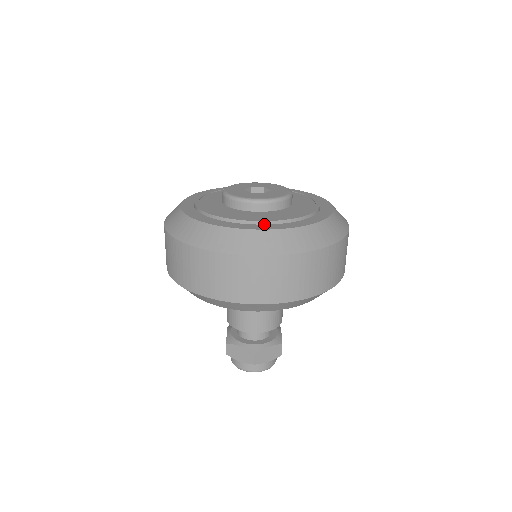
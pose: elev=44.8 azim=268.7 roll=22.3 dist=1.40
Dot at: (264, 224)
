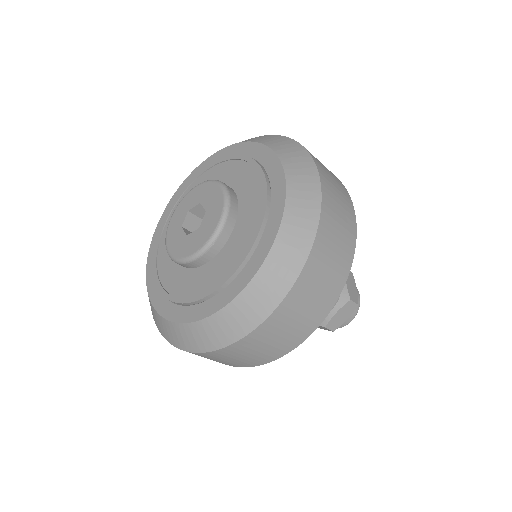
Dot at: (211, 296)
